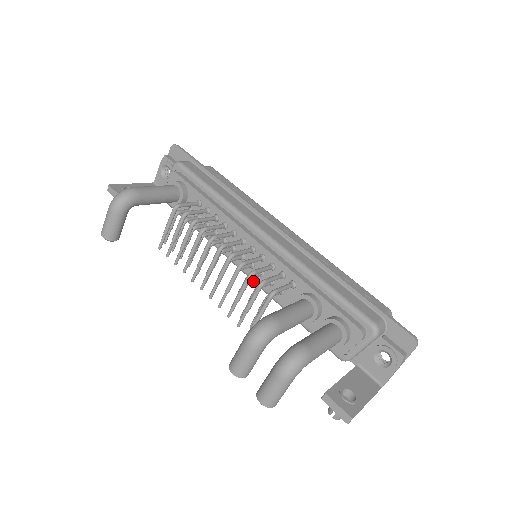
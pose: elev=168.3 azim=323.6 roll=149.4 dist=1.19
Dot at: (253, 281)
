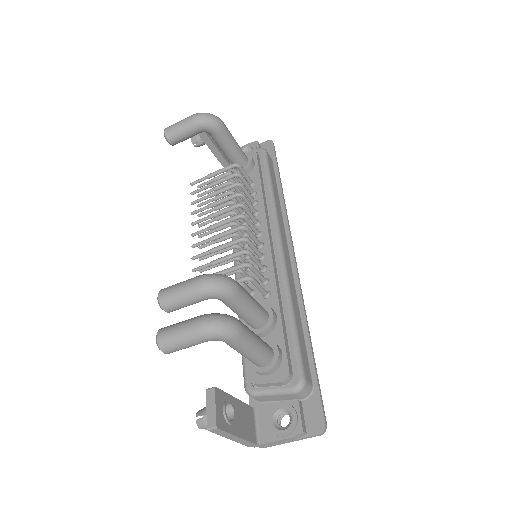
Dot at: occluded
